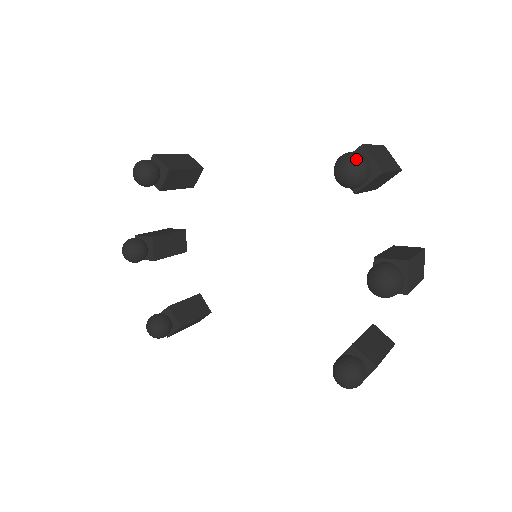
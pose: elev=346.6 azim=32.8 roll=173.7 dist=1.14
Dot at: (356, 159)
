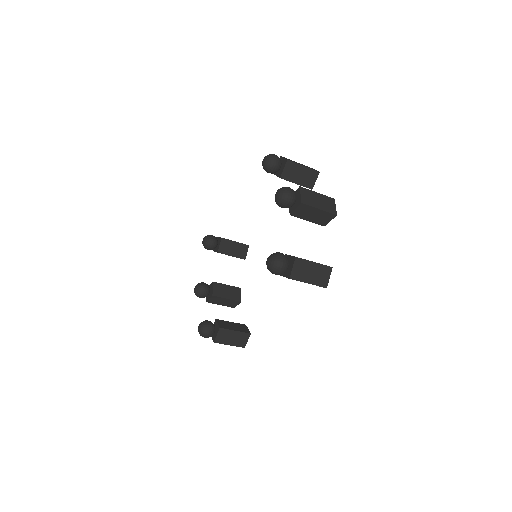
Dot at: (268, 155)
